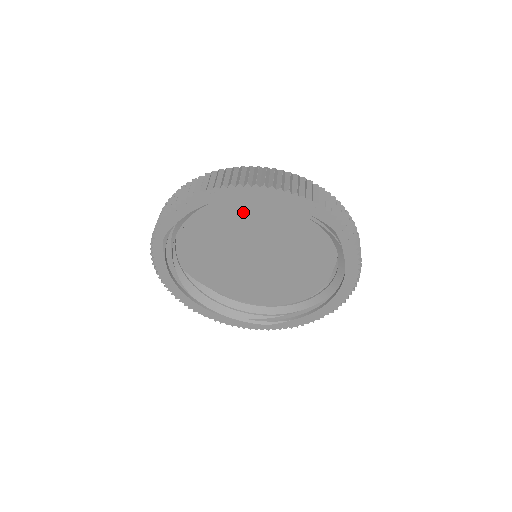
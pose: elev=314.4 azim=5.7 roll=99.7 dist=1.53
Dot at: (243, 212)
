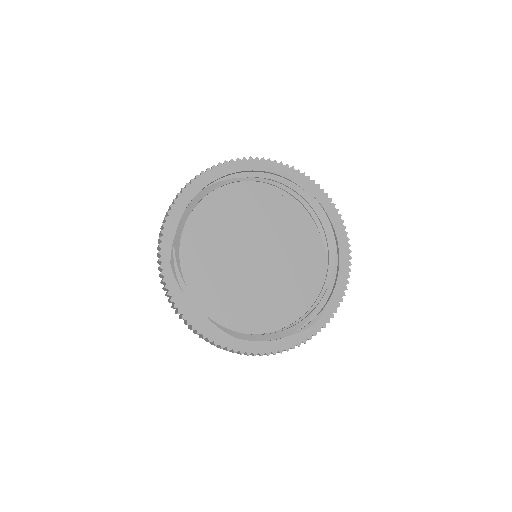
Dot at: (221, 220)
